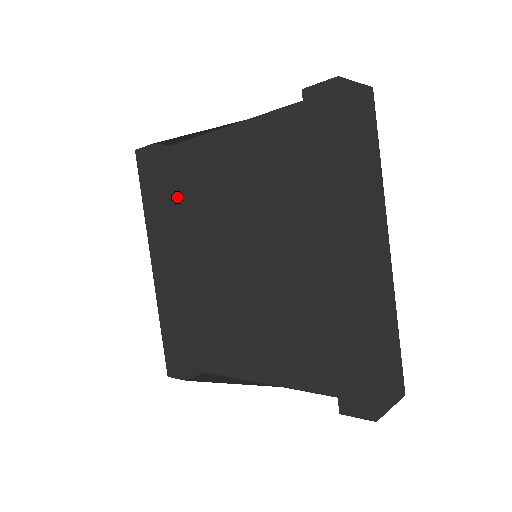
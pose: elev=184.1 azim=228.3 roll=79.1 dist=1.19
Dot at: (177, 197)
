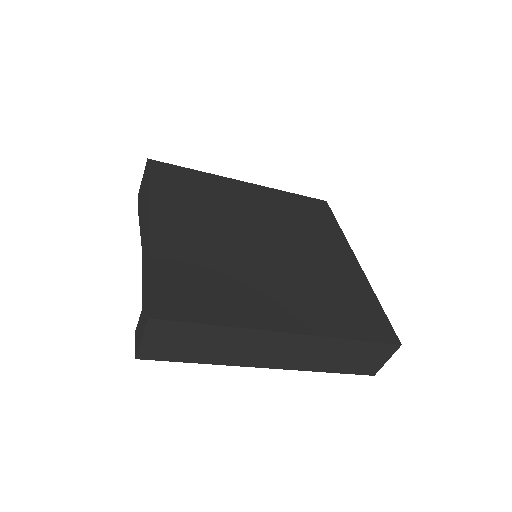
Dot at: occluded
